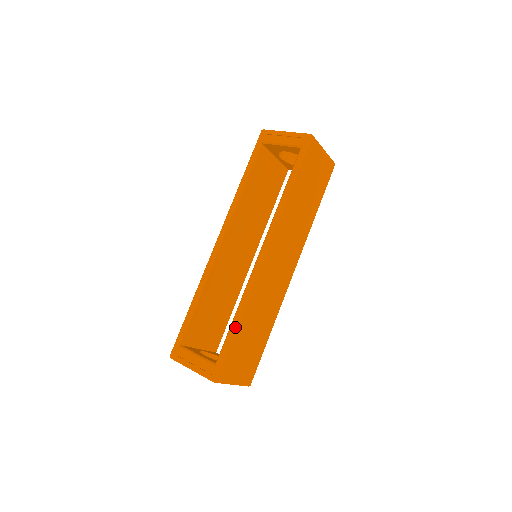
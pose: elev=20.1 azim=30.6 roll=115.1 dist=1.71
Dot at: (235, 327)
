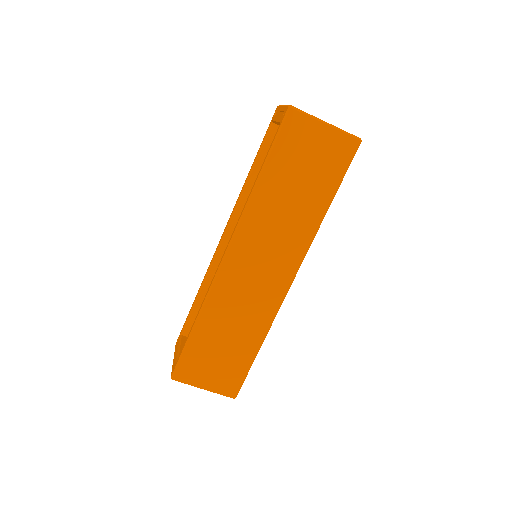
Dot at: (192, 329)
